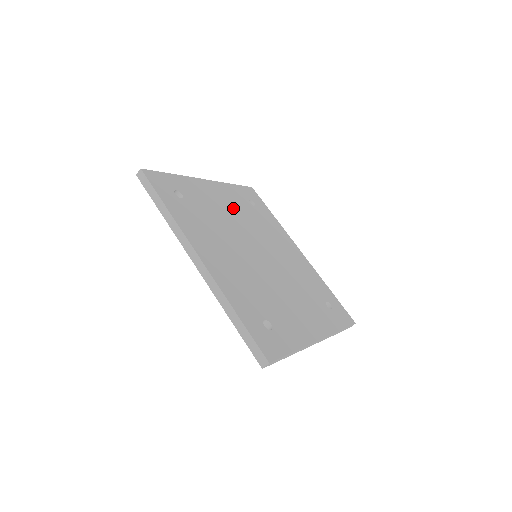
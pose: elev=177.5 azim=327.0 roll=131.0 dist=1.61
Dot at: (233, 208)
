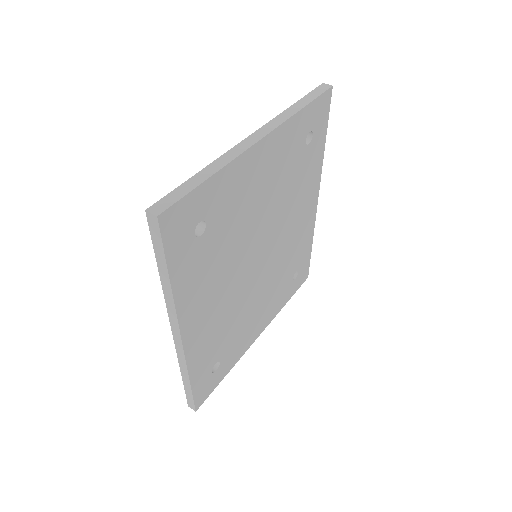
Dot at: (272, 183)
